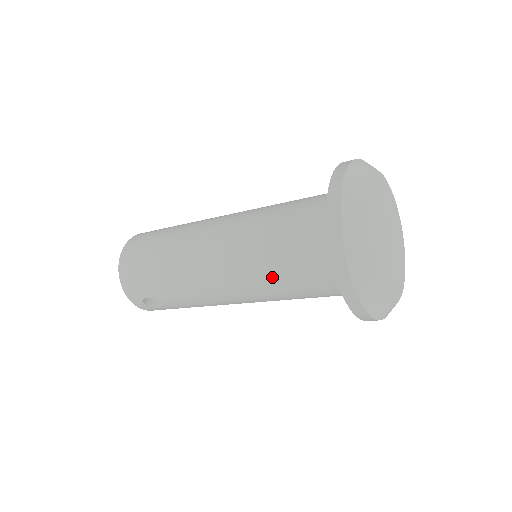
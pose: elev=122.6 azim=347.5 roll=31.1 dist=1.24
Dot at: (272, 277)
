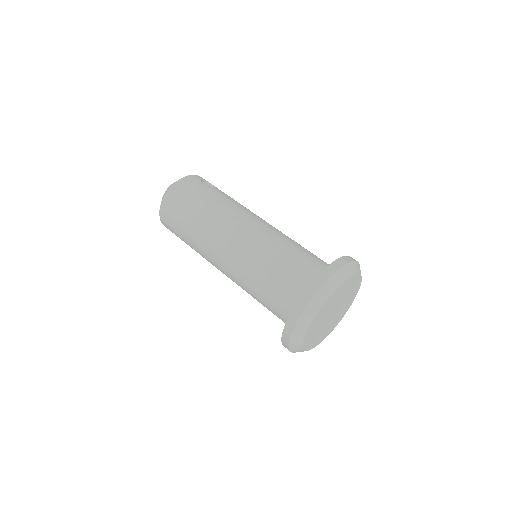
Dot at: occluded
